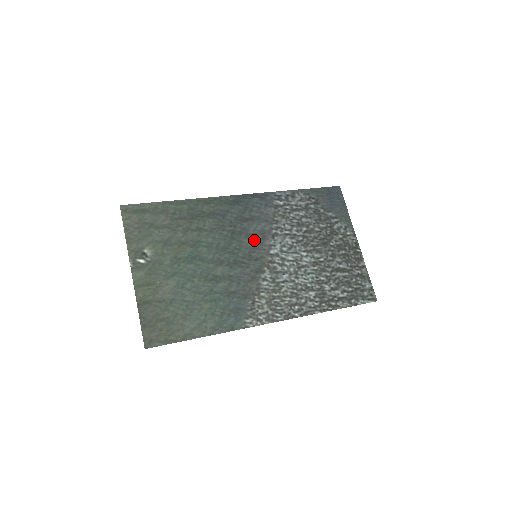
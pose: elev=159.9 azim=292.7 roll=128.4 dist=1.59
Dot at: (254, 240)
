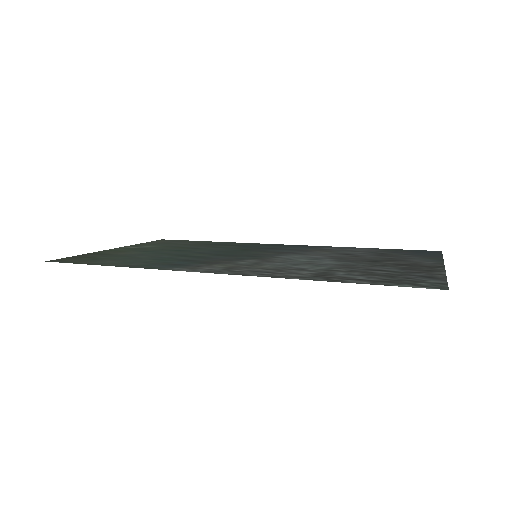
Dot at: (267, 253)
